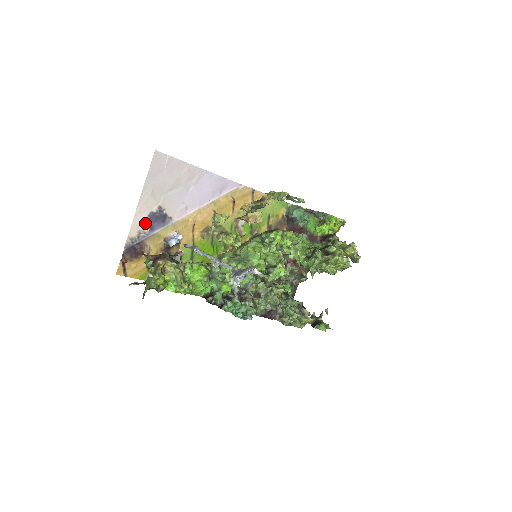
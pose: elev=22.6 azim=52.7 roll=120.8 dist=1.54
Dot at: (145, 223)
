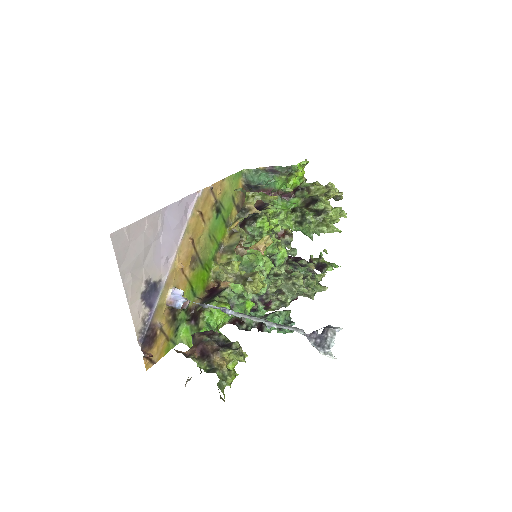
Dot at: (142, 307)
